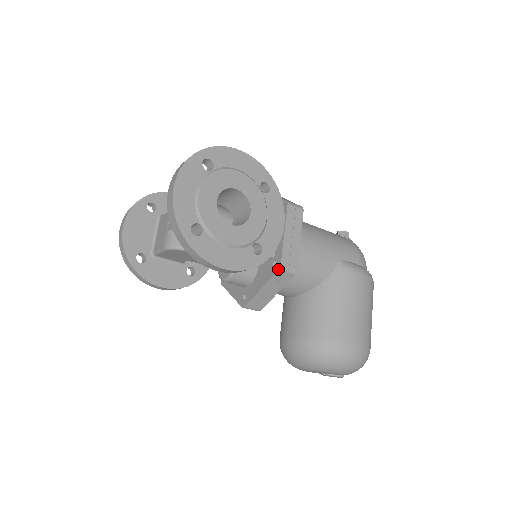
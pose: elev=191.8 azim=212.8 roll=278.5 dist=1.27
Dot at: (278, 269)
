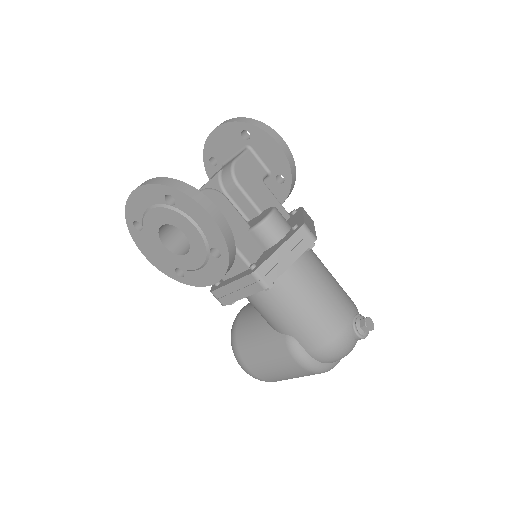
Dot at: (210, 290)
